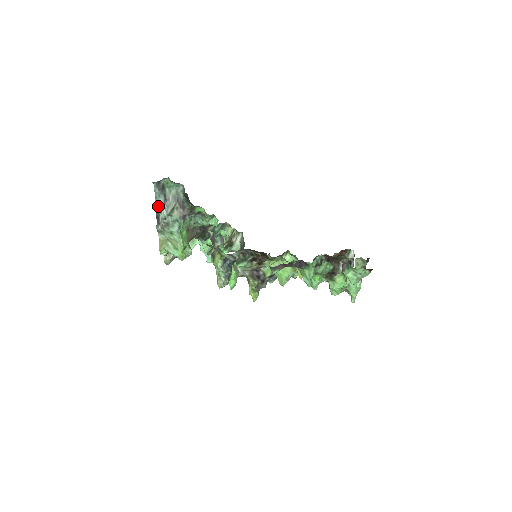
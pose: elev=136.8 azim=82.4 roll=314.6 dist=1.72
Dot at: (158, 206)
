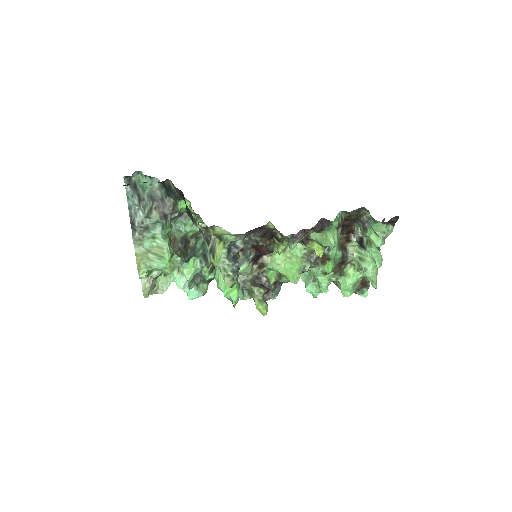
Dot at: (132, 209)
